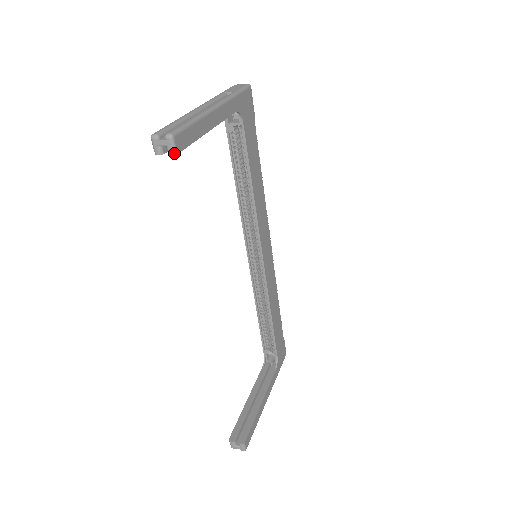
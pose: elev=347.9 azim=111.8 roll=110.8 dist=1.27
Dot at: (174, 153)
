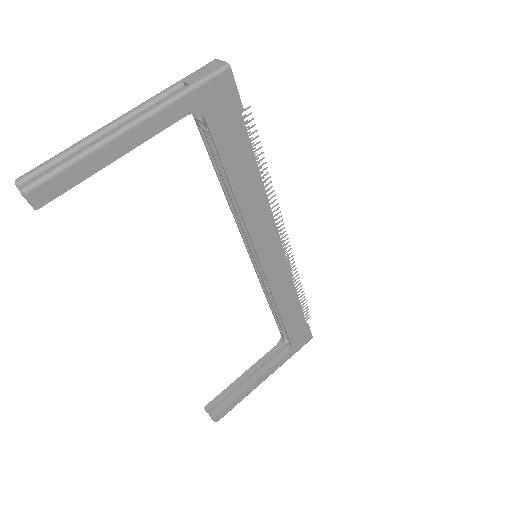
Dot at: (34, 208)
